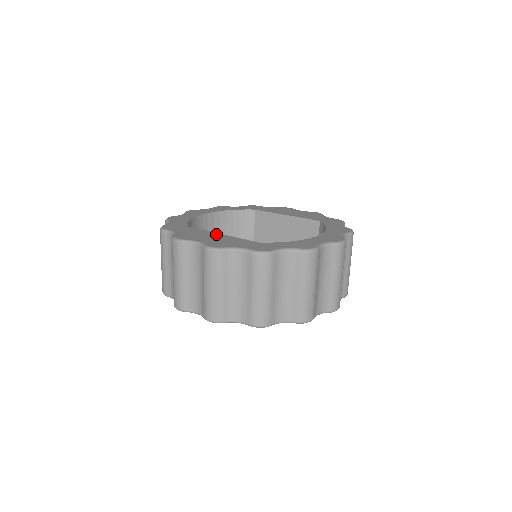
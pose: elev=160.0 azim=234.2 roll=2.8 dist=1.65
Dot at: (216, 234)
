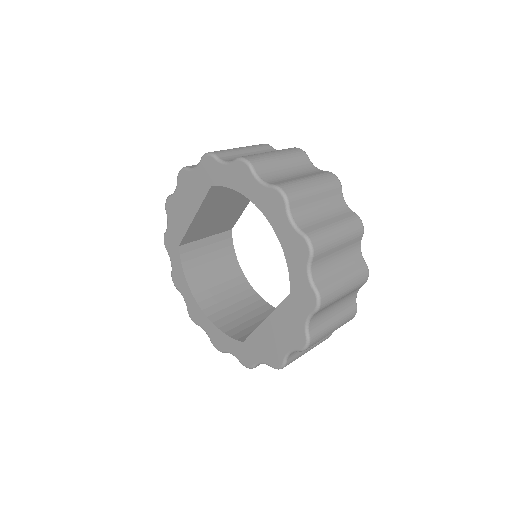
Dot at: occluded
